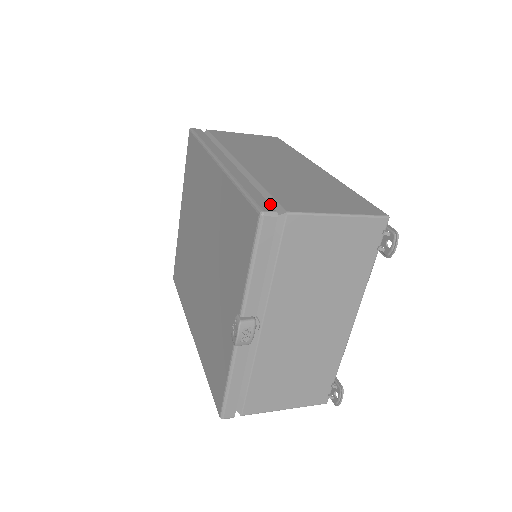
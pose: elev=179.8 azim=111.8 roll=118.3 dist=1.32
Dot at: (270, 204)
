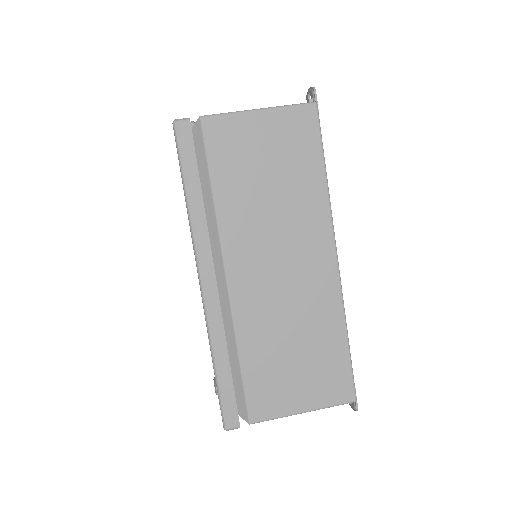
Dot at: (237, 411)
